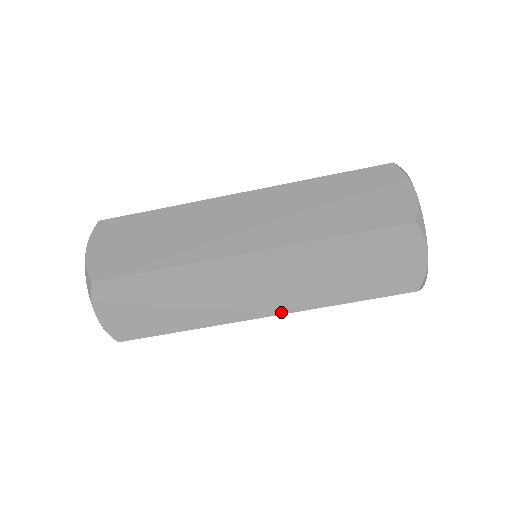
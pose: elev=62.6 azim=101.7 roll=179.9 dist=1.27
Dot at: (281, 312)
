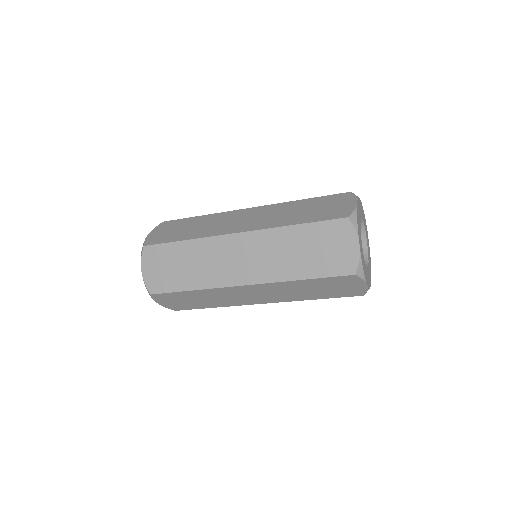
Dot at: (273, 302)
